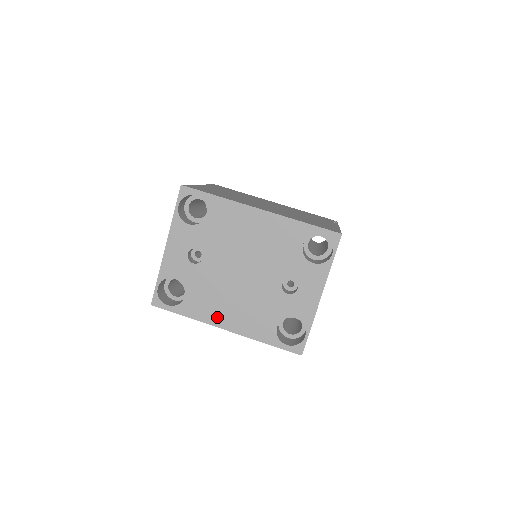
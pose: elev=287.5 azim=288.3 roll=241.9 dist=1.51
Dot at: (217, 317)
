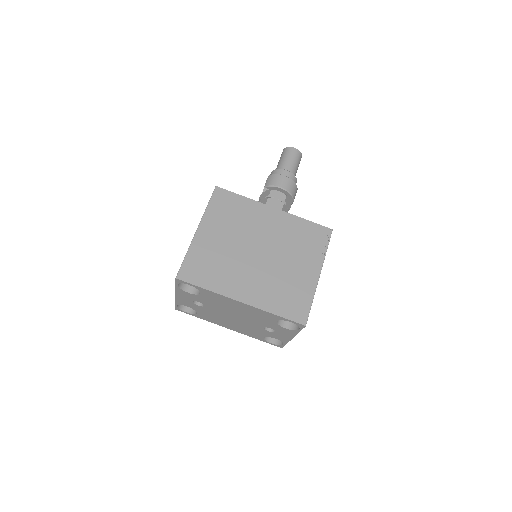
Dot at: (222, 324)
